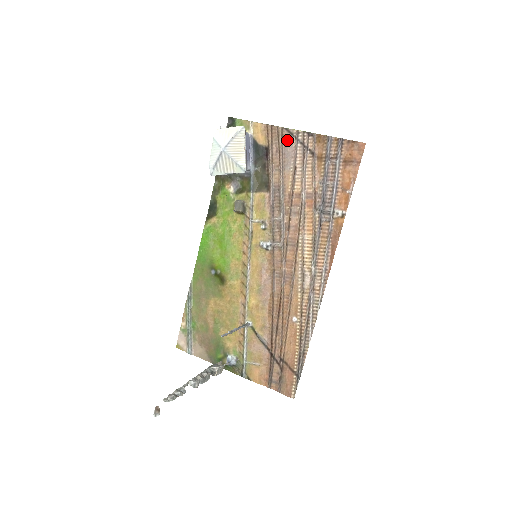
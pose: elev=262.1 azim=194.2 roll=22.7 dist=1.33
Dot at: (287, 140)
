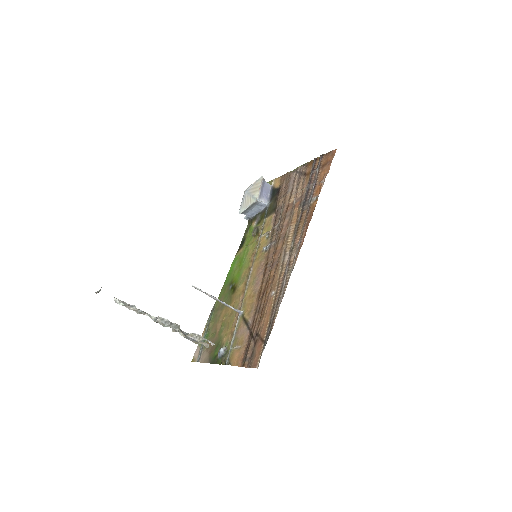
Dot at: (291, 176)
